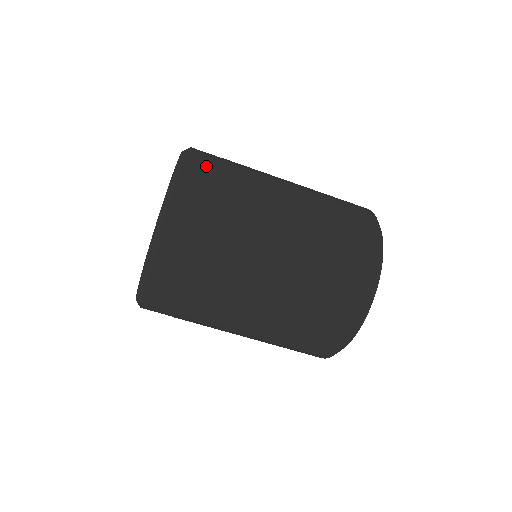
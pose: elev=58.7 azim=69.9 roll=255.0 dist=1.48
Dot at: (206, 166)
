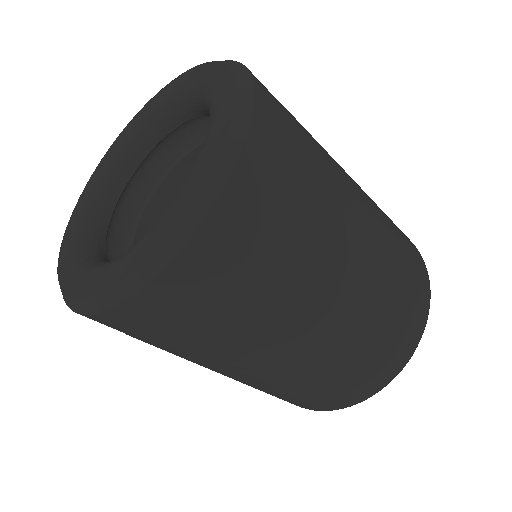
Dot at: (276, 155)
